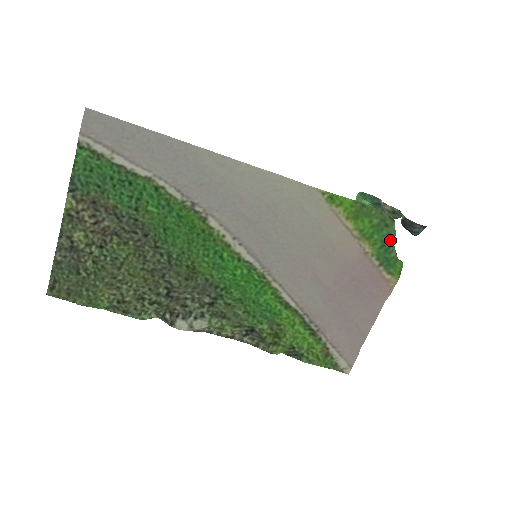
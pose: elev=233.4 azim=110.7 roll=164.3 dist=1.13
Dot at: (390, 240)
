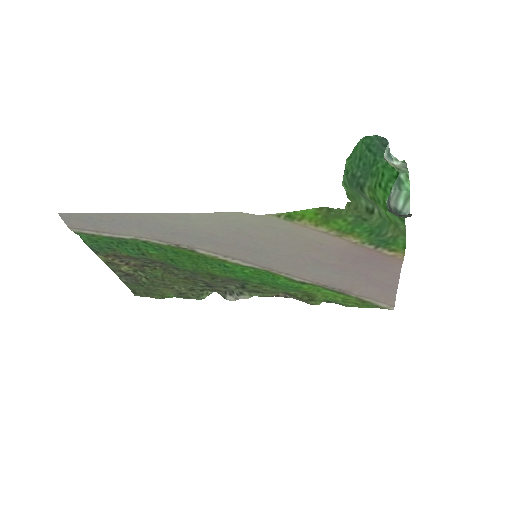
Dot at: (377, 228)
